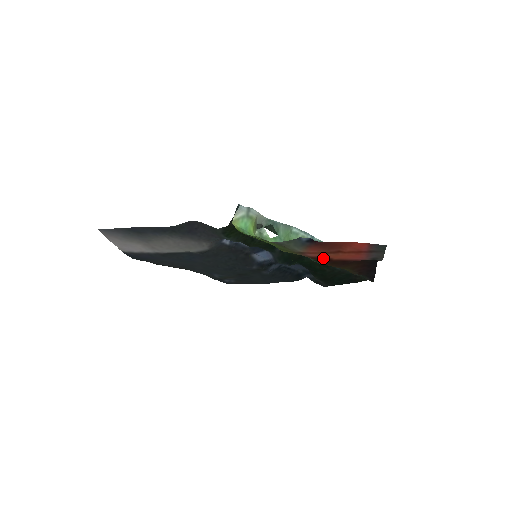
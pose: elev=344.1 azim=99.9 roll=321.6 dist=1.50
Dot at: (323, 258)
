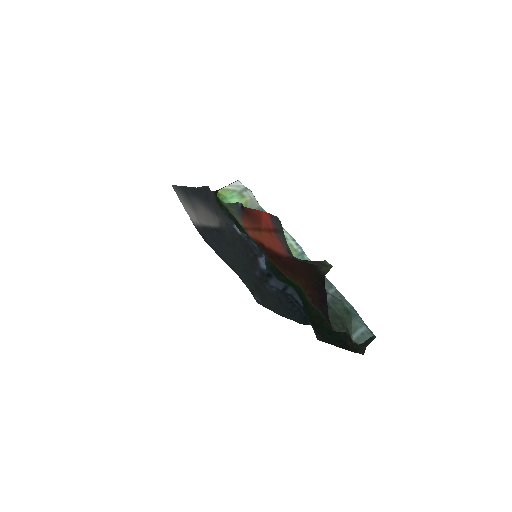
Dot at: (261, 244)
